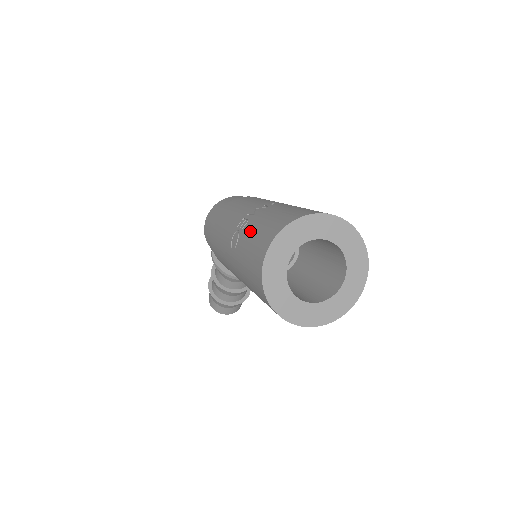
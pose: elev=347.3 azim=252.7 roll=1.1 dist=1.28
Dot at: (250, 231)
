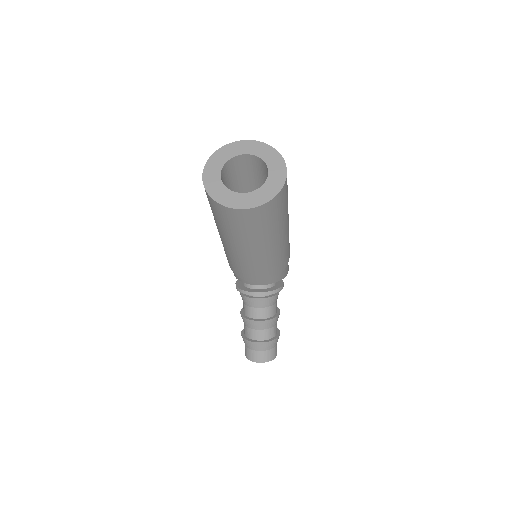
Dot at: occluded
